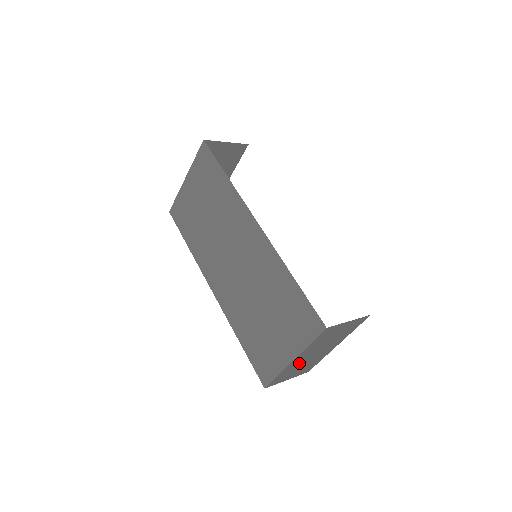
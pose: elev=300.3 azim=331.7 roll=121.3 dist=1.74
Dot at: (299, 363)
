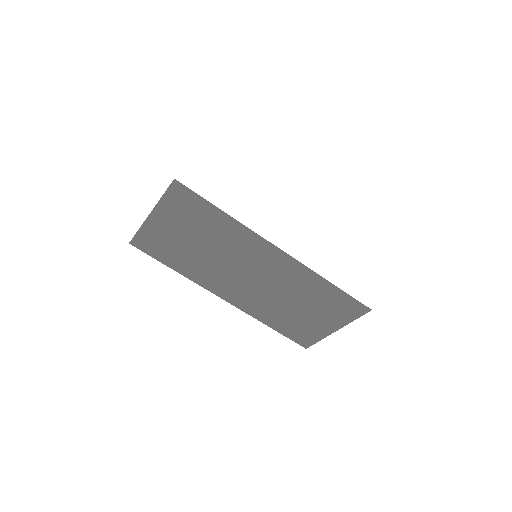
Dot at: occluded
